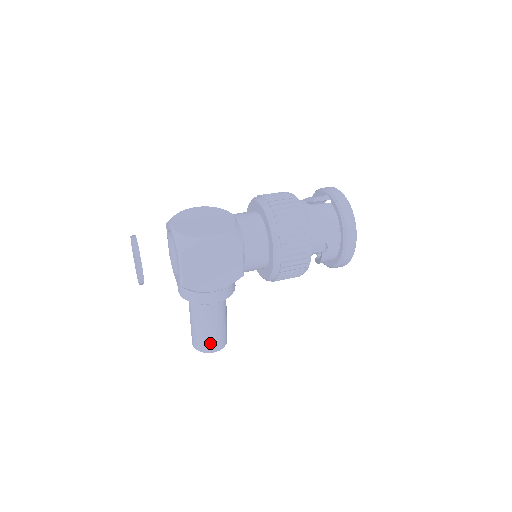
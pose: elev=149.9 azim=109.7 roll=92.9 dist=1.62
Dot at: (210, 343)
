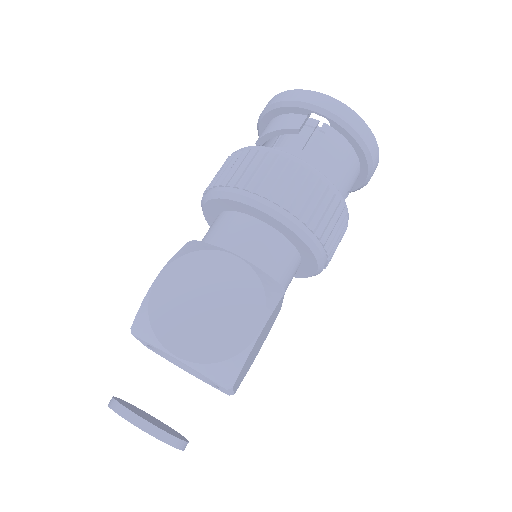
Dot at: occluded
